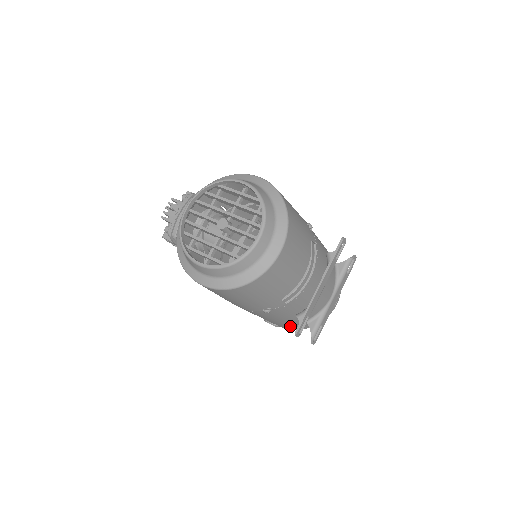
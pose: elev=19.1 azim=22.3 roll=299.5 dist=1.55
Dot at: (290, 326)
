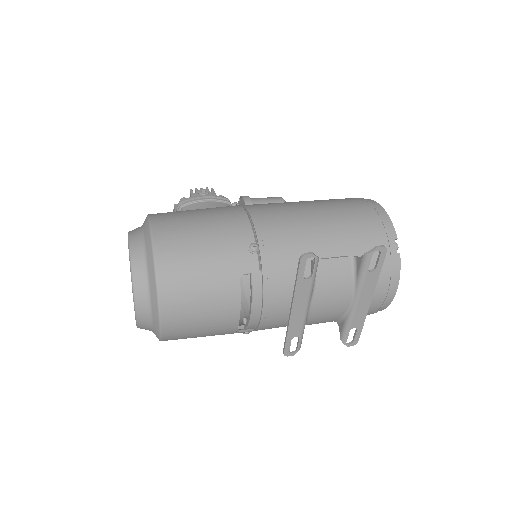
Dot at: occluded
